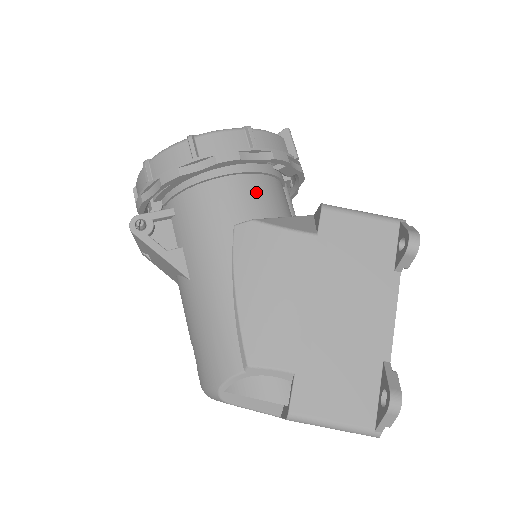
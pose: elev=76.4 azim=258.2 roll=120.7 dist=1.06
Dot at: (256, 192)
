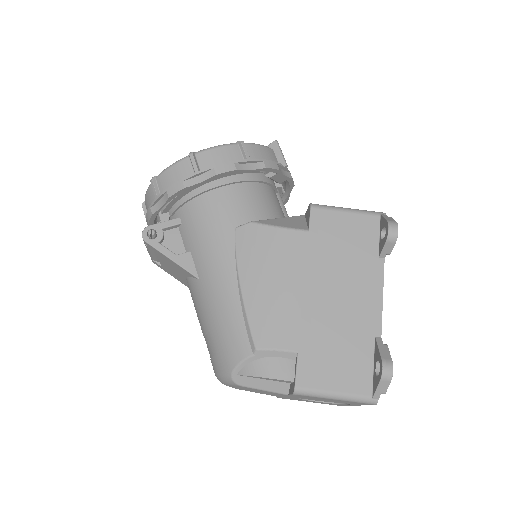
Dot at: (252, 198)
